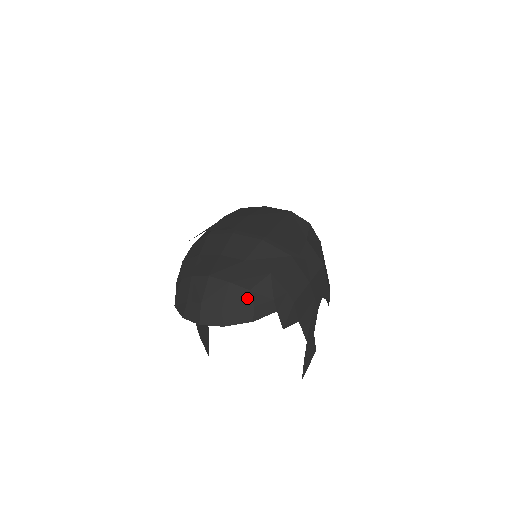
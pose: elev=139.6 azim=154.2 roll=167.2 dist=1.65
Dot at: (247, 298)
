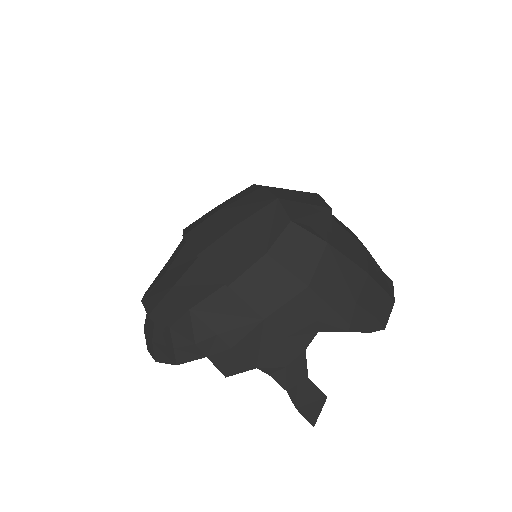
Dot at: (168, 336)
